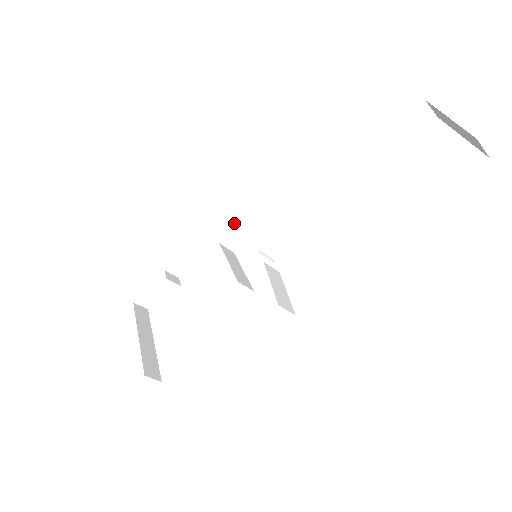
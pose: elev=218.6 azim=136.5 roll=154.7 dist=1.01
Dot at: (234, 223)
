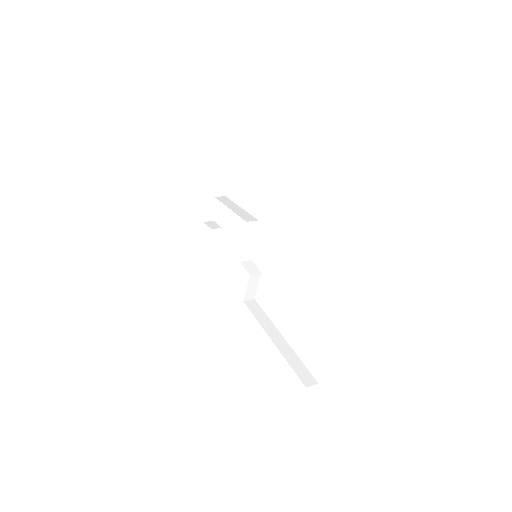
Dot at: occluded
